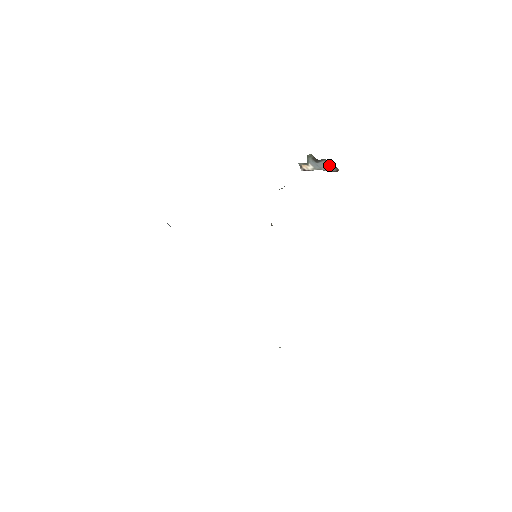
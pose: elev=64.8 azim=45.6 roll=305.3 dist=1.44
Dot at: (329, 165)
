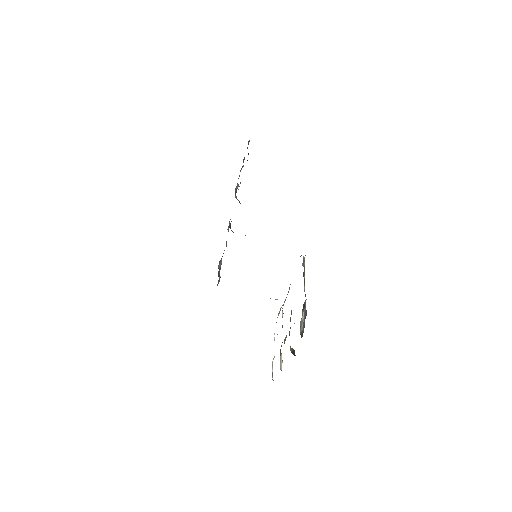
Dot at: occluded
